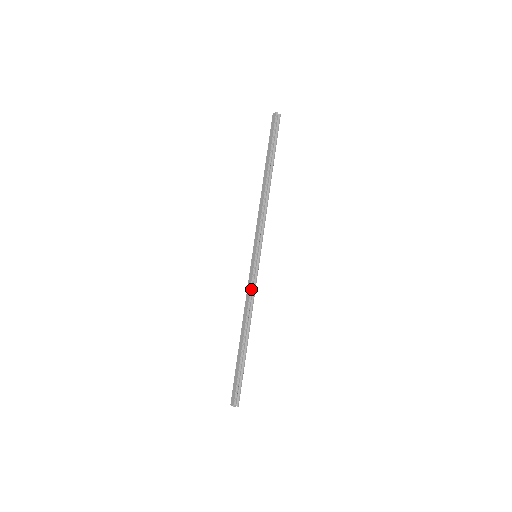
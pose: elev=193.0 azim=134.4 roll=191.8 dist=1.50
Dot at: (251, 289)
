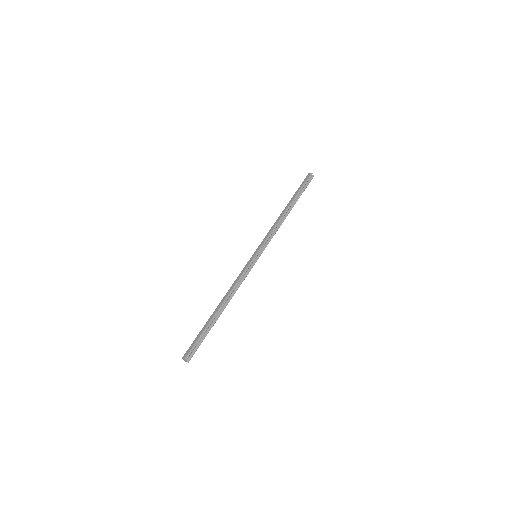
Dot at: (242, 276)
